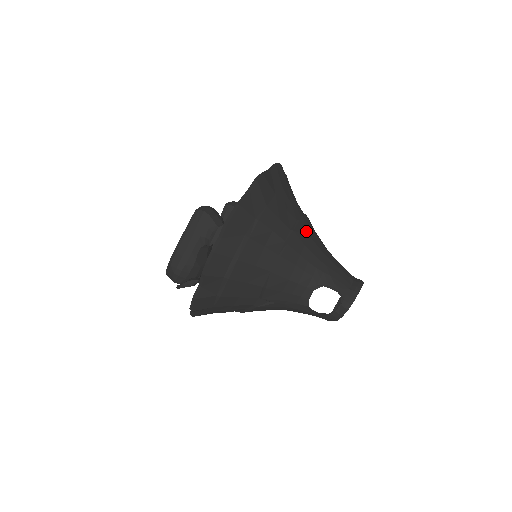
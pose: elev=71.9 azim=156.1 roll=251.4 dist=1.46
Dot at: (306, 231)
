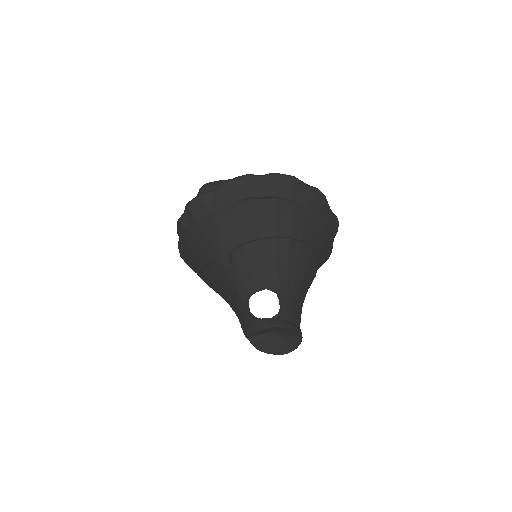
Dot at: (308, 261)
